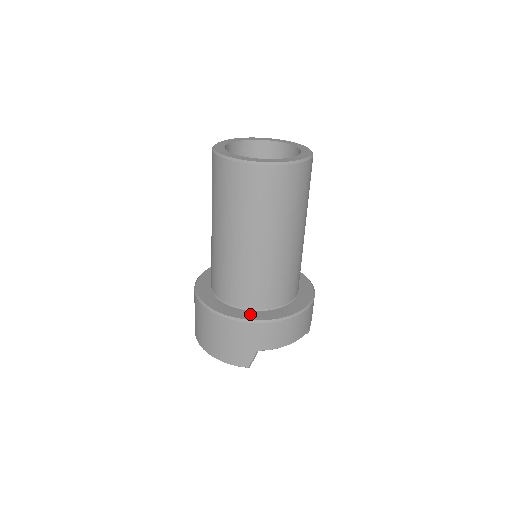
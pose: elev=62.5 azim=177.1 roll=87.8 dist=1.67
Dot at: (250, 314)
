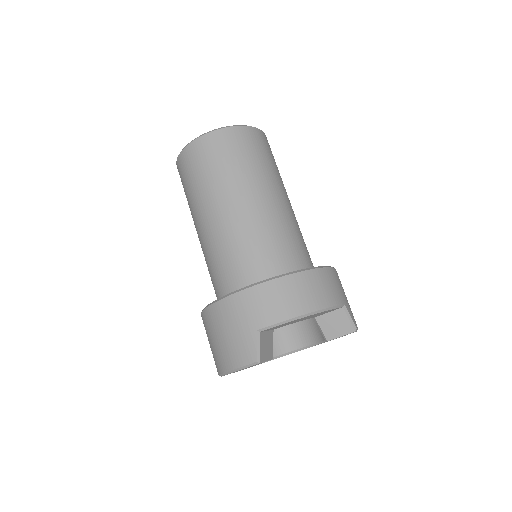
Dot at: occluded
